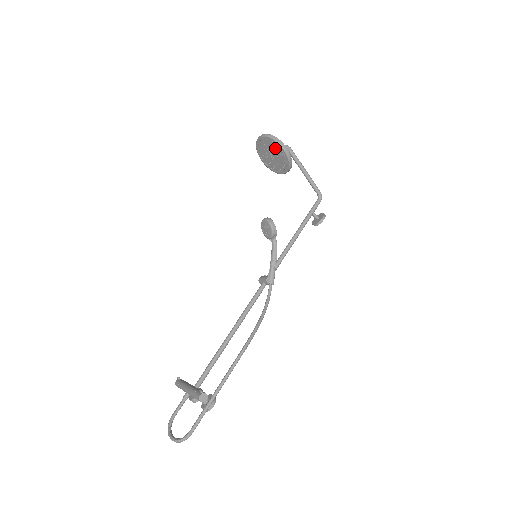
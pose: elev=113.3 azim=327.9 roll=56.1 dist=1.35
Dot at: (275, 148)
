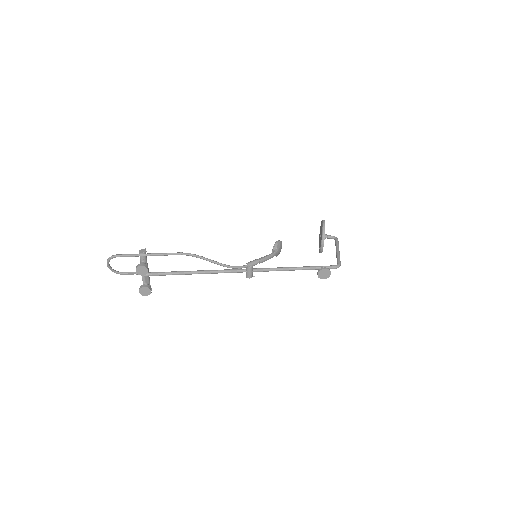
Dot at: (321, 227)
